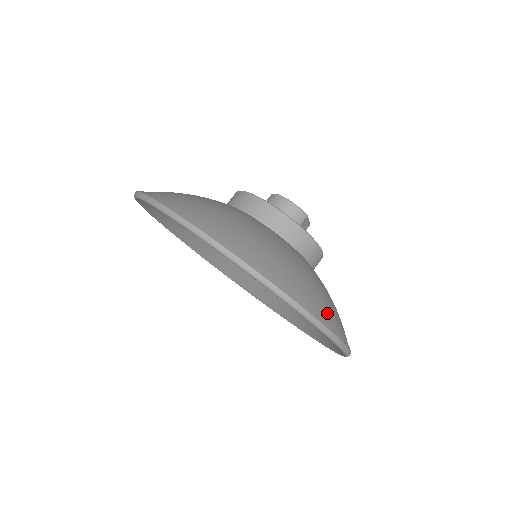
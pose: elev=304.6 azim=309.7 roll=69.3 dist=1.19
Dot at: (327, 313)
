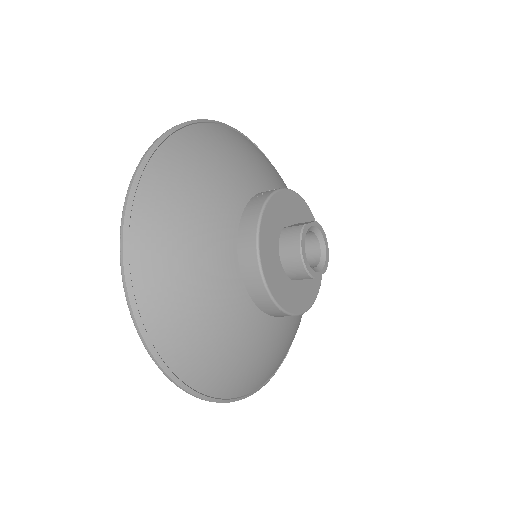
Dot at: (231, 387)
